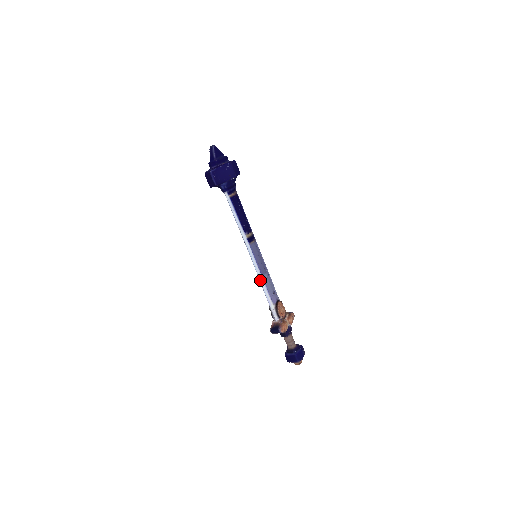
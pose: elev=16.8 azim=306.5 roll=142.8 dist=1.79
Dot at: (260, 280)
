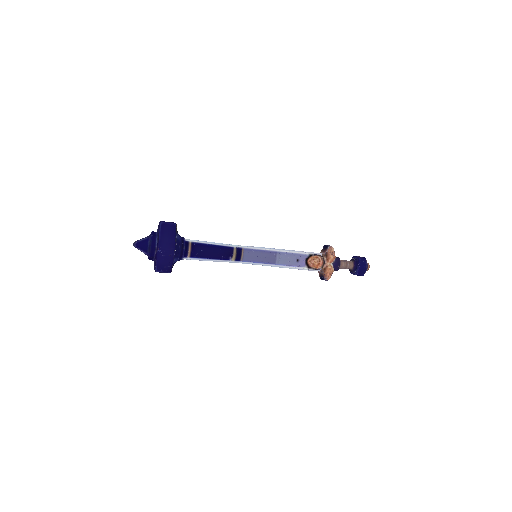
Dot at: occluded
